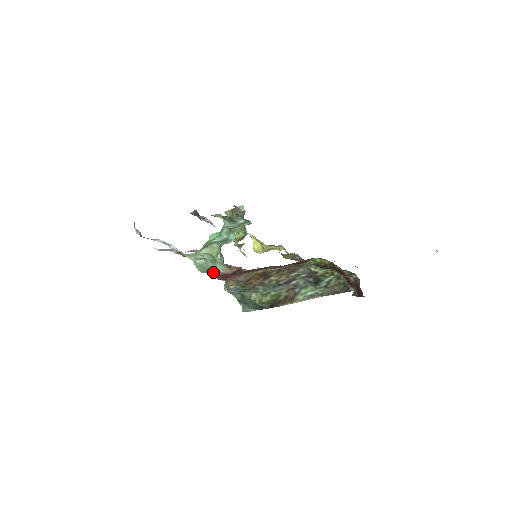
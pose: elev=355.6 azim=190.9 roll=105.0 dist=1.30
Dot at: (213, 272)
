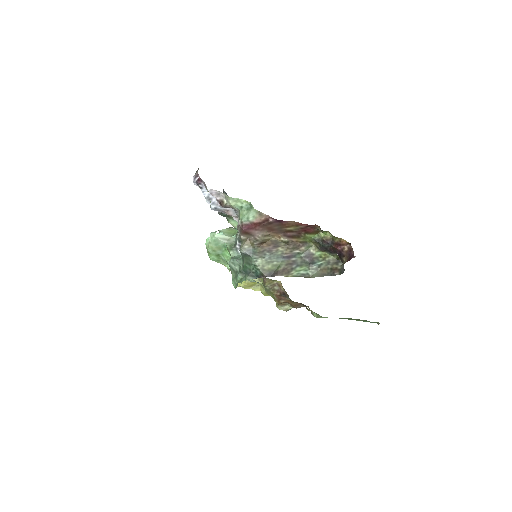
Dot at: (243, 220)
